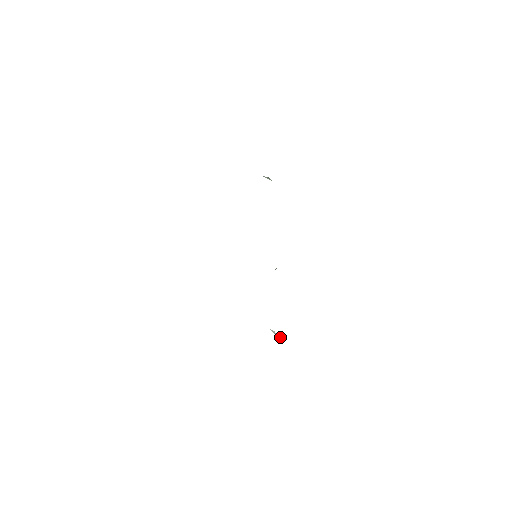
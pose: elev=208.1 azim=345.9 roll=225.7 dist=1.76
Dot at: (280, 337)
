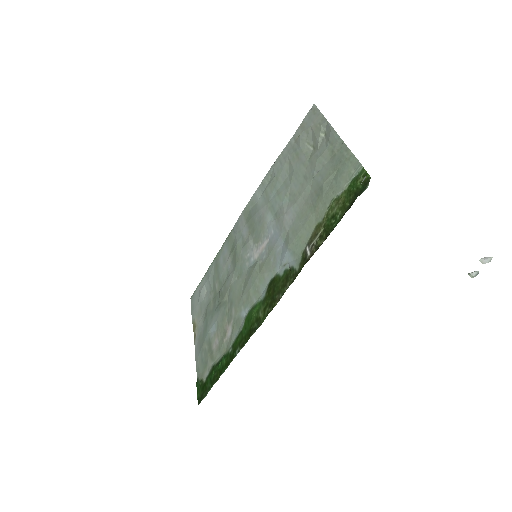
Dot at: (473, 272)
